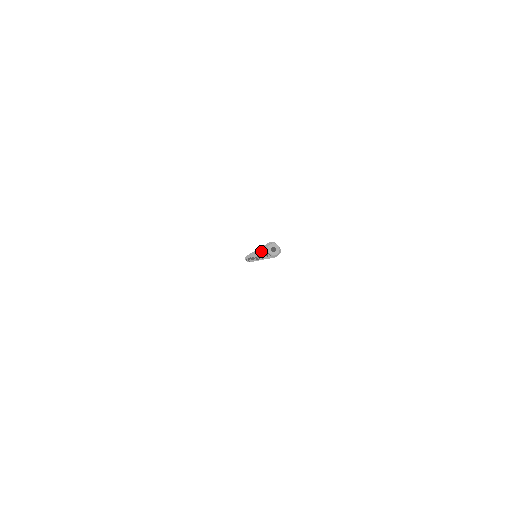
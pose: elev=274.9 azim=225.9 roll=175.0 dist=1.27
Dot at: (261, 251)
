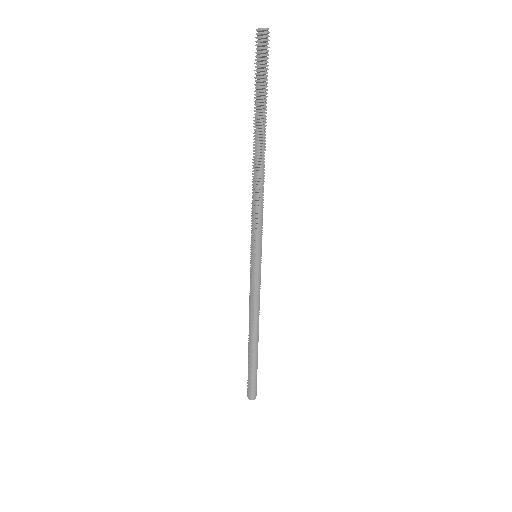
Dot at: occluded
